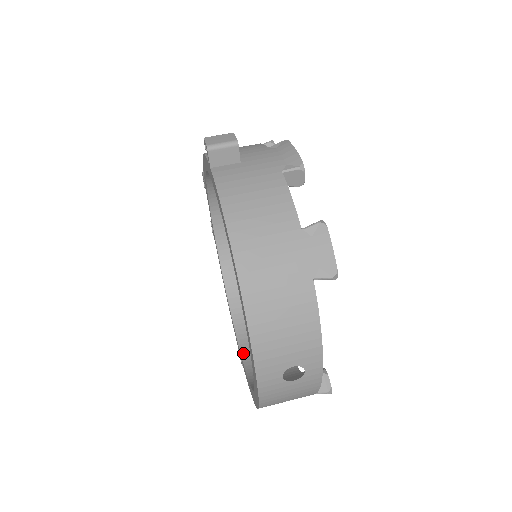
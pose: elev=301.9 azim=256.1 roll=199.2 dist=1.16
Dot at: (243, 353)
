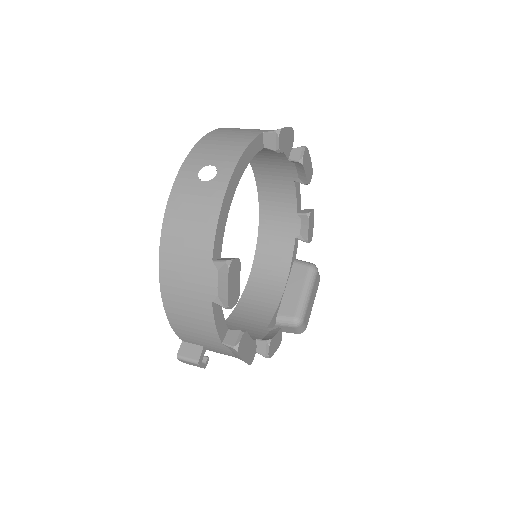
Dot at: occluded
